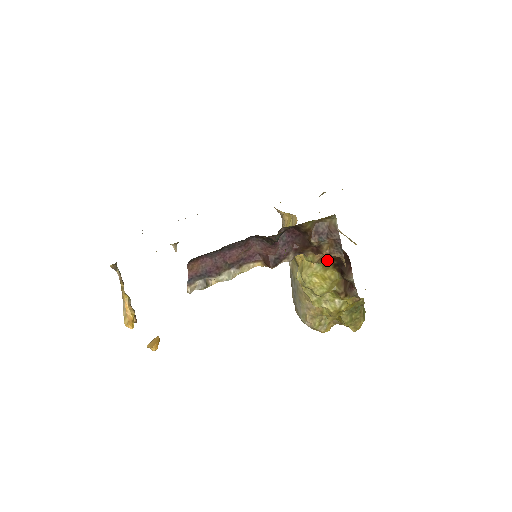
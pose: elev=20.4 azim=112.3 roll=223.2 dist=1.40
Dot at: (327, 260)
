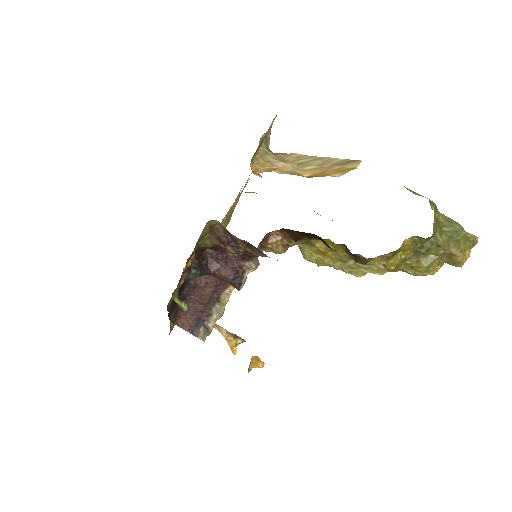
Dot at: (293, 242)
